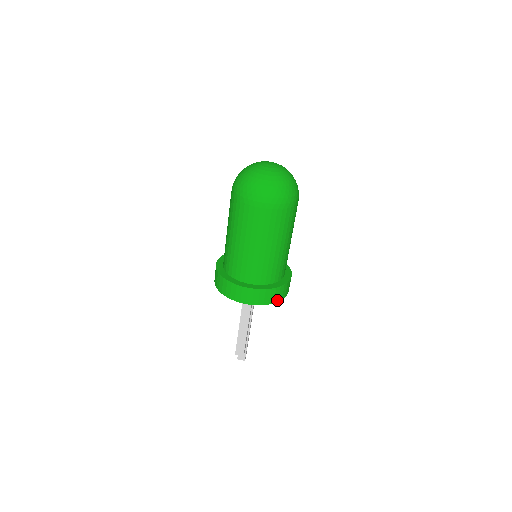
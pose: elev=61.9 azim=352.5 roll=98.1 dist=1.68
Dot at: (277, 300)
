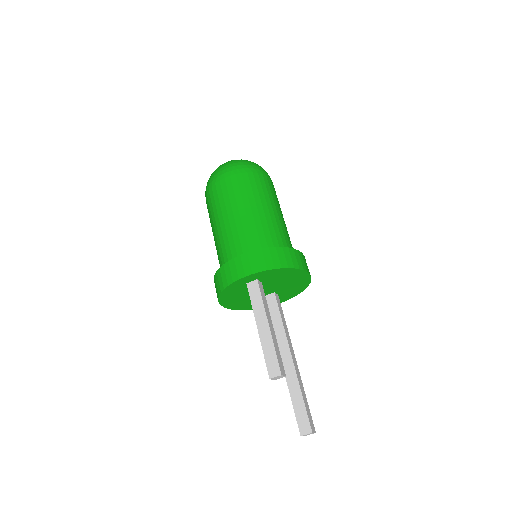
Dot at: (286, 266)
